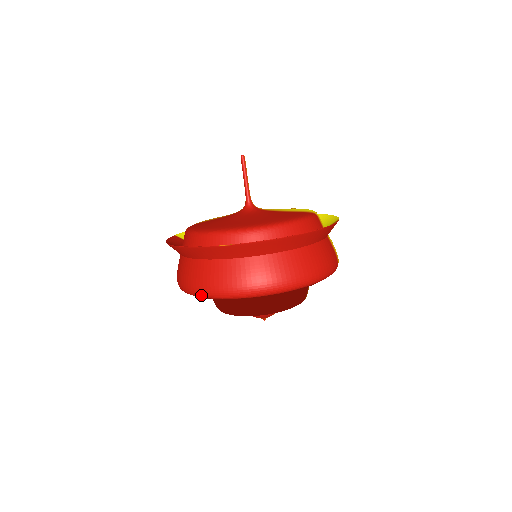
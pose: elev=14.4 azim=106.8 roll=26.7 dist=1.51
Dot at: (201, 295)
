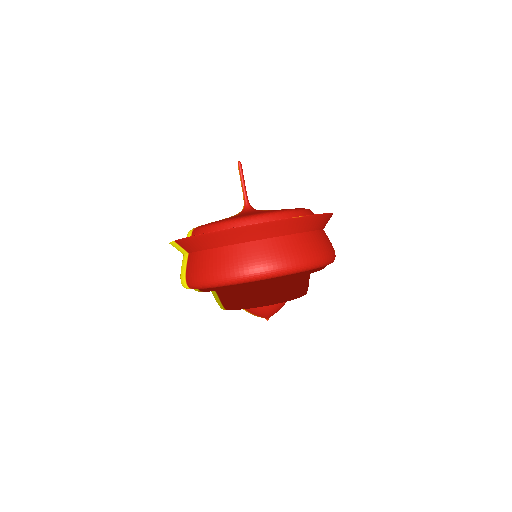
Dot at: (269, 274)
